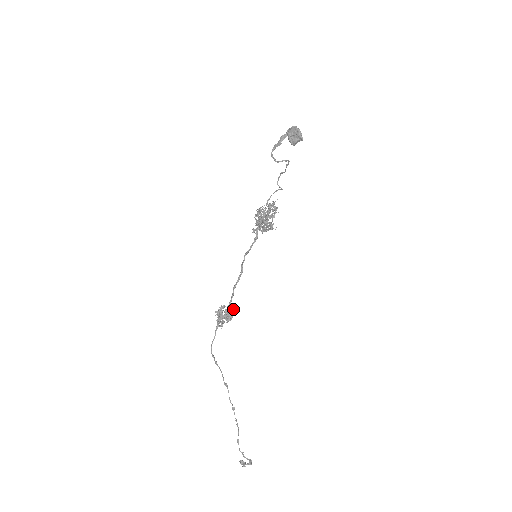
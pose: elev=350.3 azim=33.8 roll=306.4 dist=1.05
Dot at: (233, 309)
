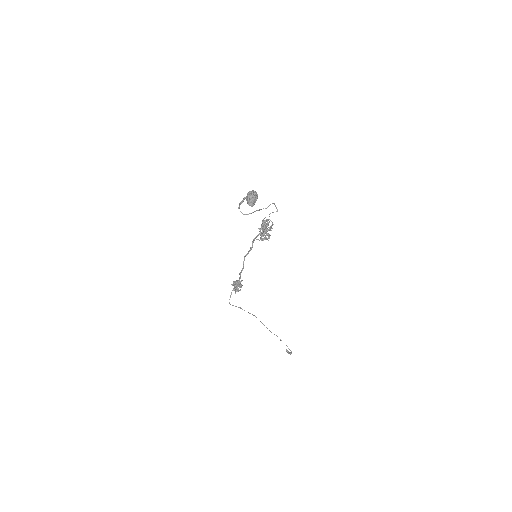
Dot at: occluded
